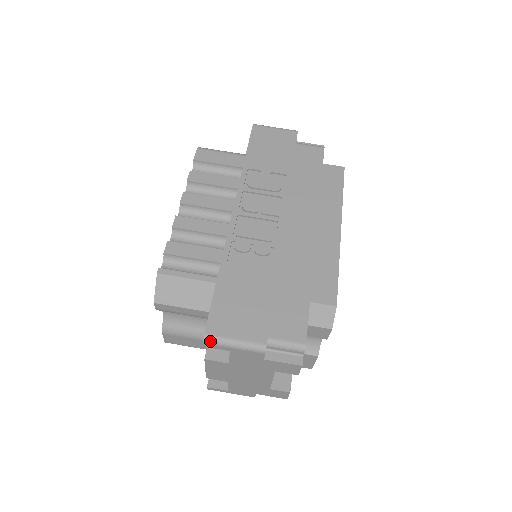
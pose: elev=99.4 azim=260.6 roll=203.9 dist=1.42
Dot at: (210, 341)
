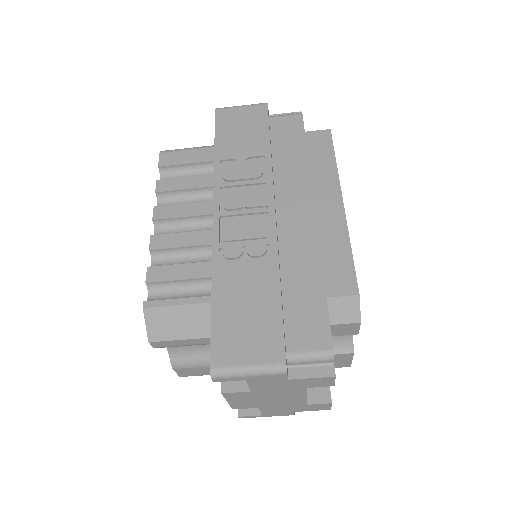
Dot at: (219, 375)
